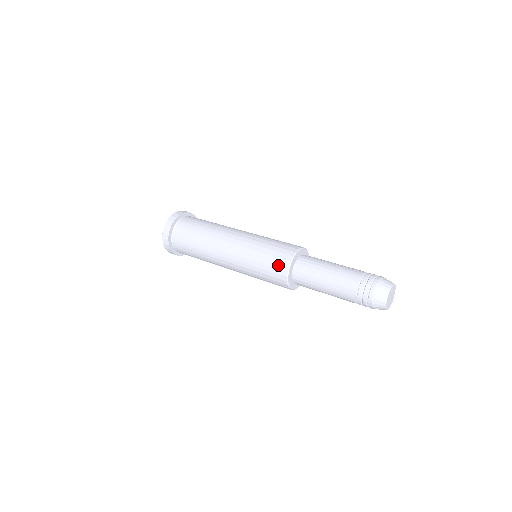
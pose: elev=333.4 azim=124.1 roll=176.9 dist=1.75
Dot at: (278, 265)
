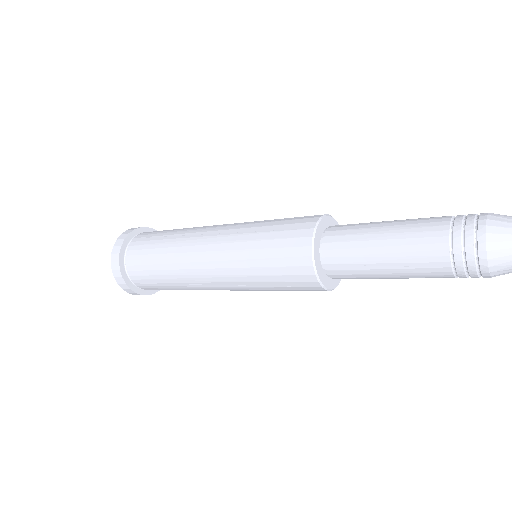
Dot at: occluded
